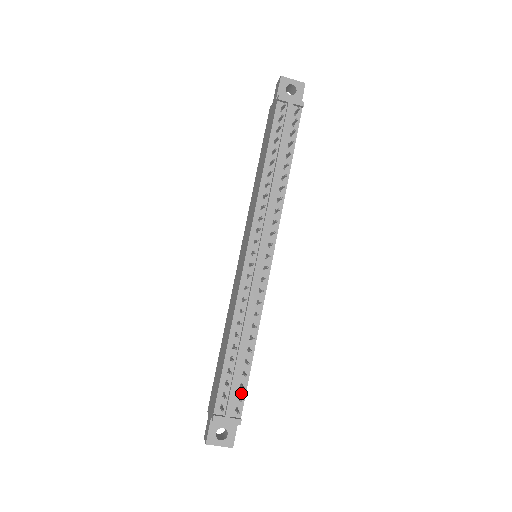
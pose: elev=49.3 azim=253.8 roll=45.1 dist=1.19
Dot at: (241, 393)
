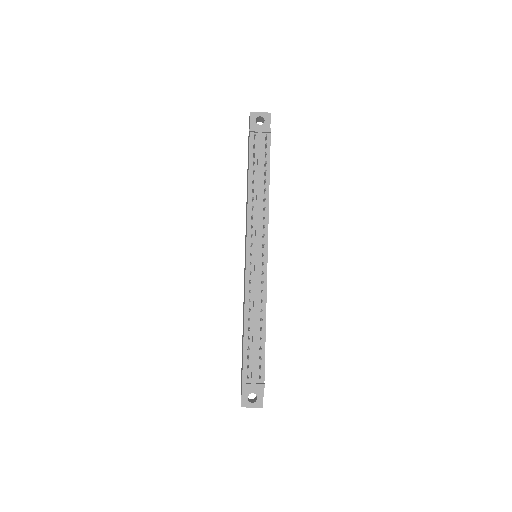
Dot at: (261, 364)
